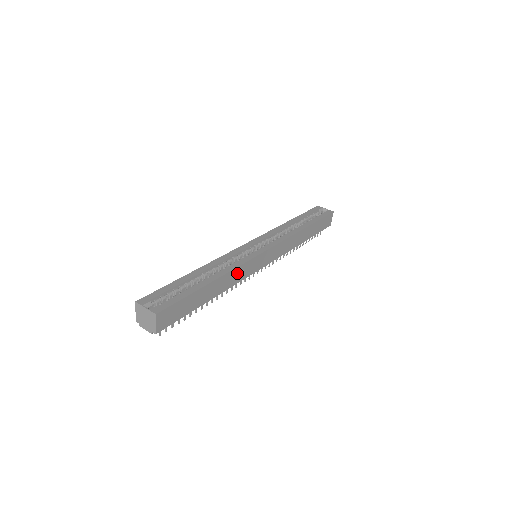
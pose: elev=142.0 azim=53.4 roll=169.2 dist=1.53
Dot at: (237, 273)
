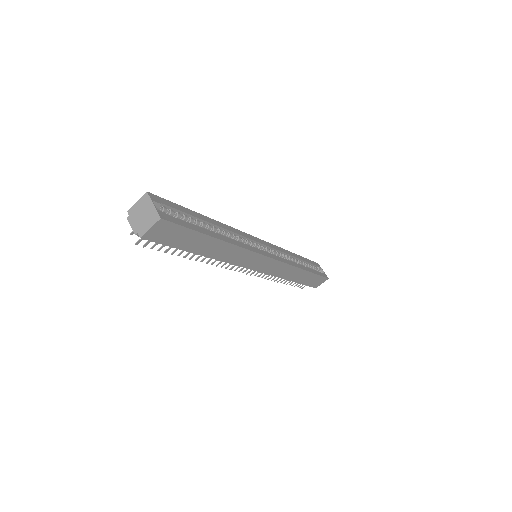
Dot at: (239, 254)
